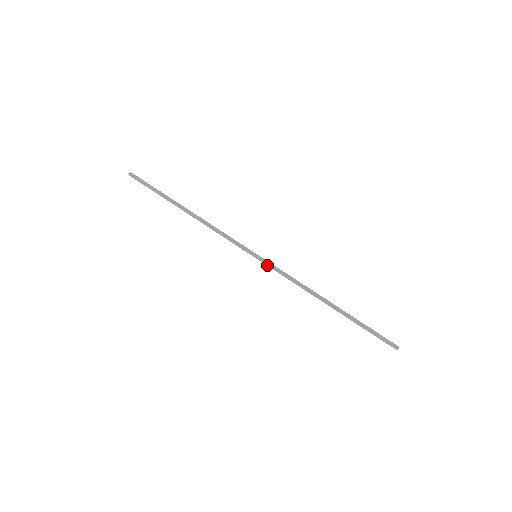
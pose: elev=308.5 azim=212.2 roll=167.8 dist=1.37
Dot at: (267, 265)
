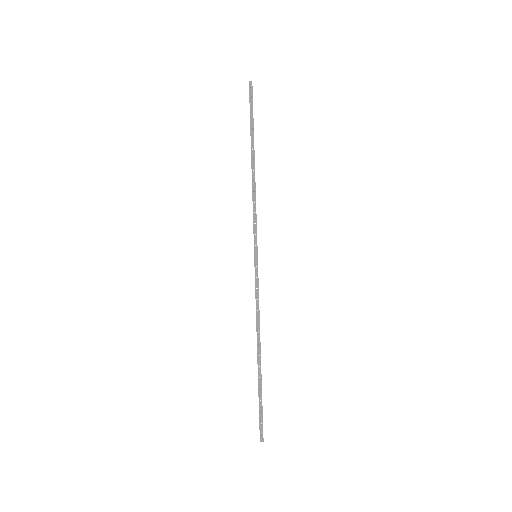
Dot at: (255, 272)
